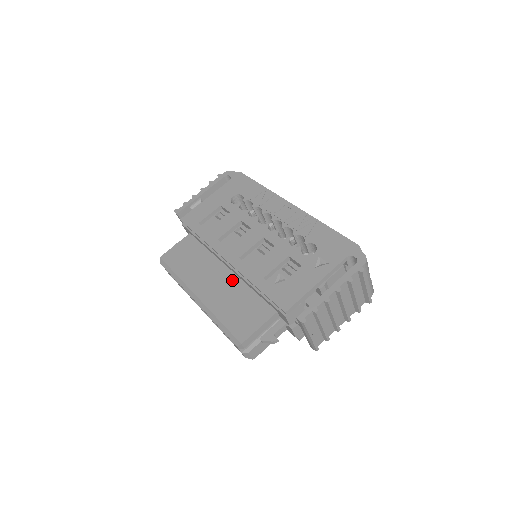
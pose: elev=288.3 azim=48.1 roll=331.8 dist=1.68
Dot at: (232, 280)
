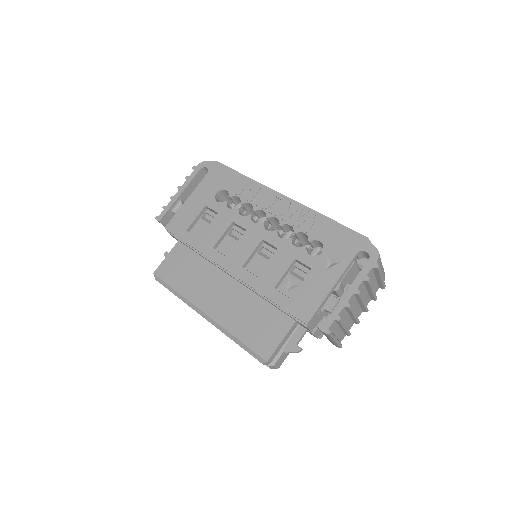
Dot at: (239, 291)
